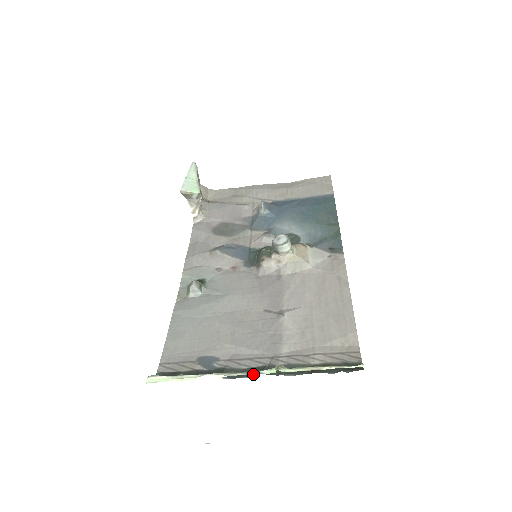
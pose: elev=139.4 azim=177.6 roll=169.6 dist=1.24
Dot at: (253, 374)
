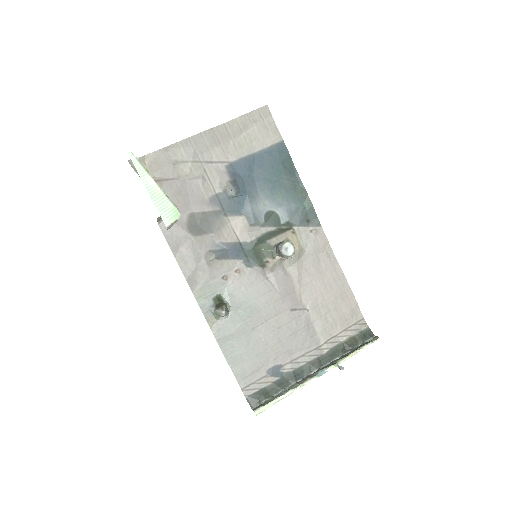
Dot at: (316, 370)
